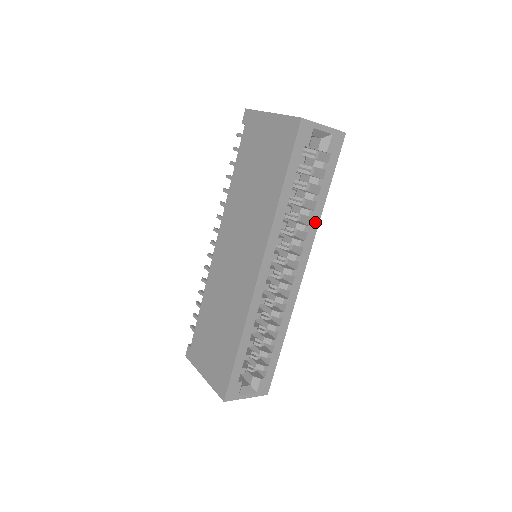
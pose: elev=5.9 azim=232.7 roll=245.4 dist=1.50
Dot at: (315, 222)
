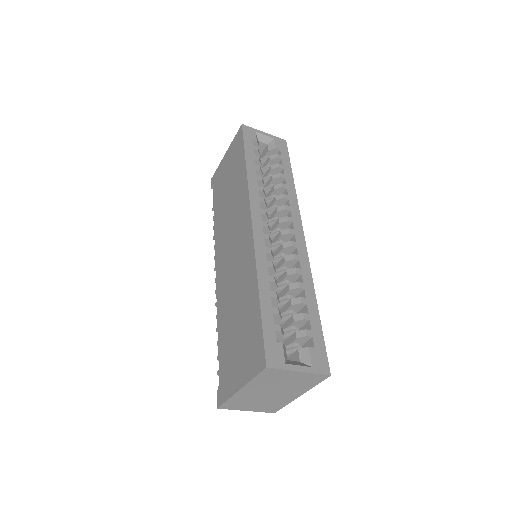
Dot at: (292, 194)
